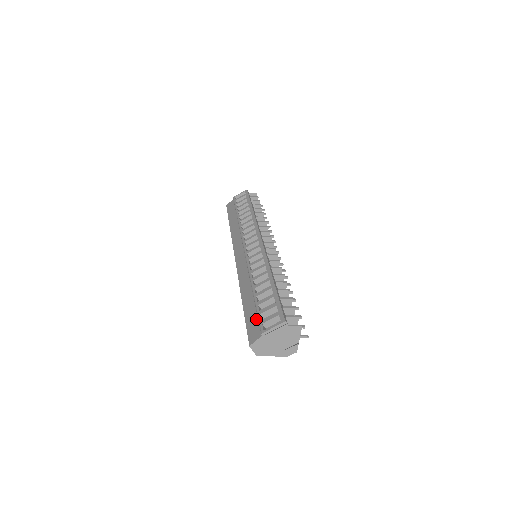
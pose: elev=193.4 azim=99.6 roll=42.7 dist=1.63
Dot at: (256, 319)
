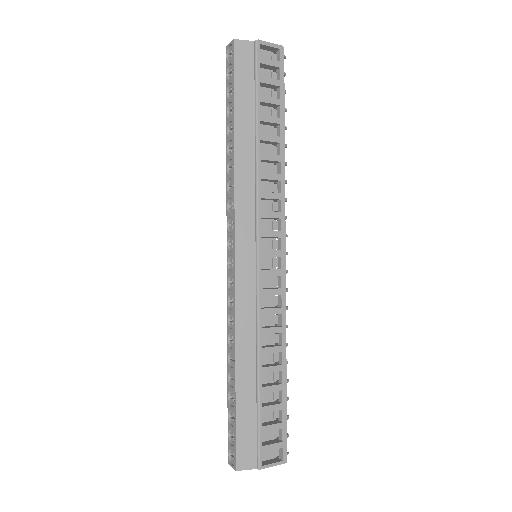
Dot at: (254, 434)
